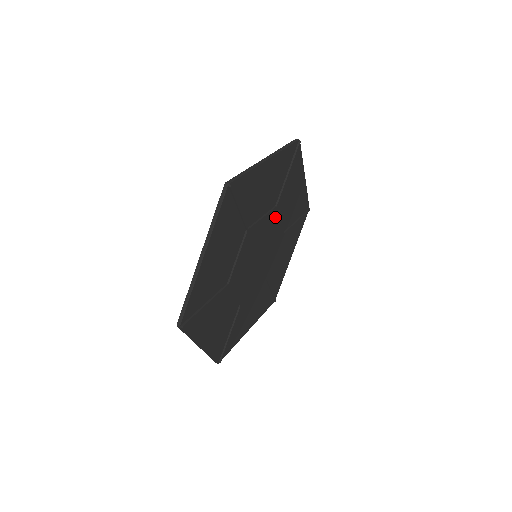
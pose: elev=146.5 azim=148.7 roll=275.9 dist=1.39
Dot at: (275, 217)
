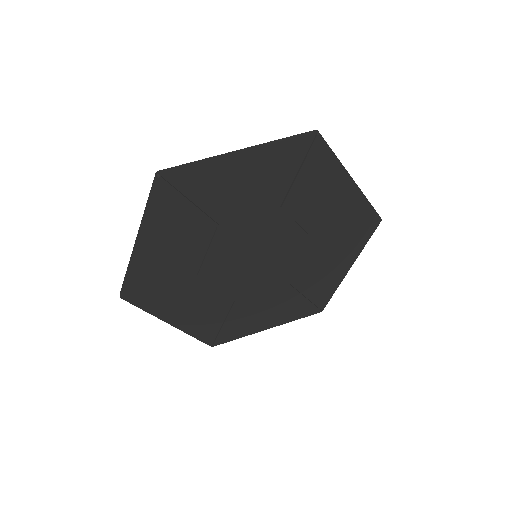
Dot at: (282, 219)
